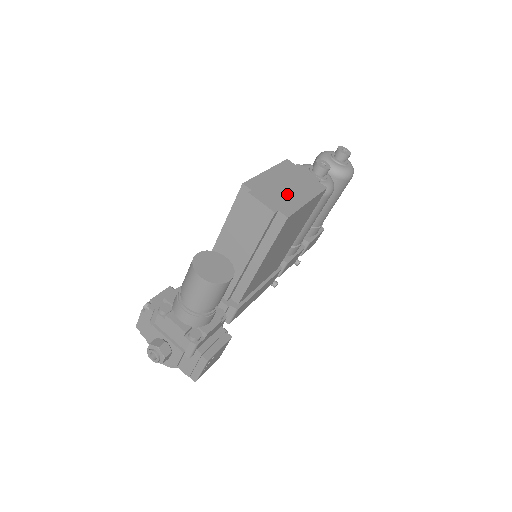
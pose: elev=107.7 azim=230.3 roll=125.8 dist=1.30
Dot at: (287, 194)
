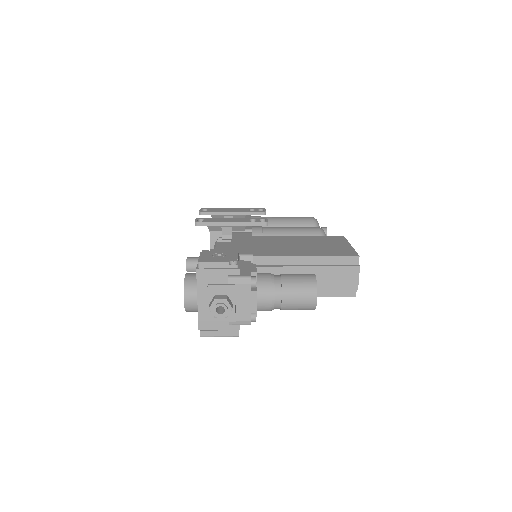
Dot at: occluded
